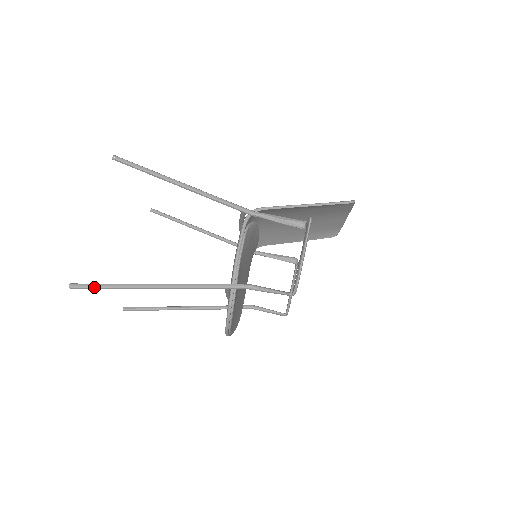
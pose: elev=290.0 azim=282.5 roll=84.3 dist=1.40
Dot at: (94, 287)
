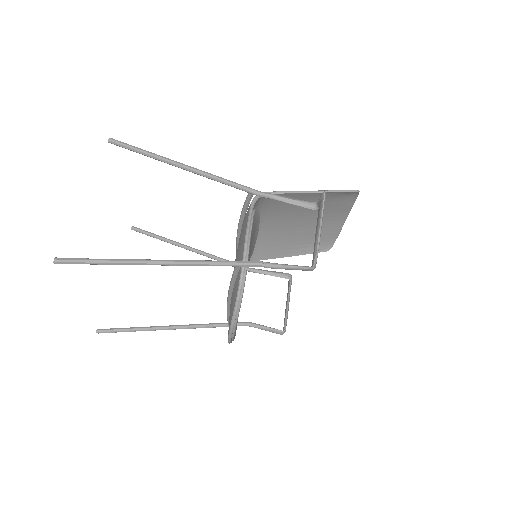
Dot at: (84, 261)
